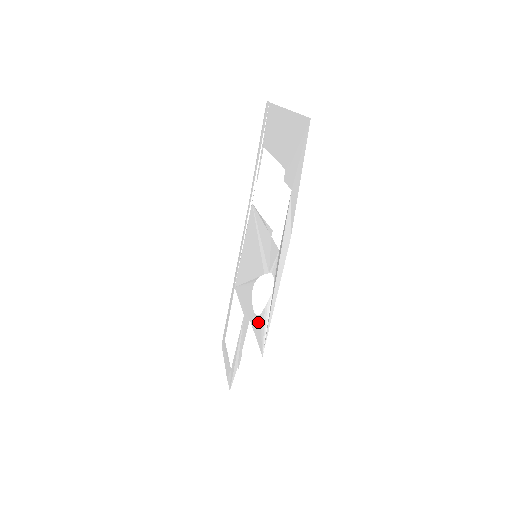
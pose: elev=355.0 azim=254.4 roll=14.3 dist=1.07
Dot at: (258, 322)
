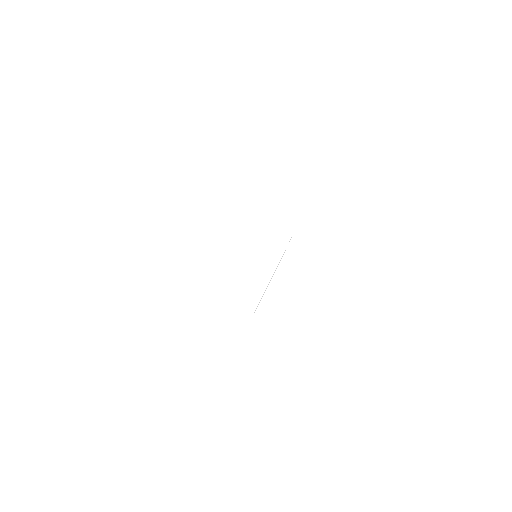
Dot at: occluded
